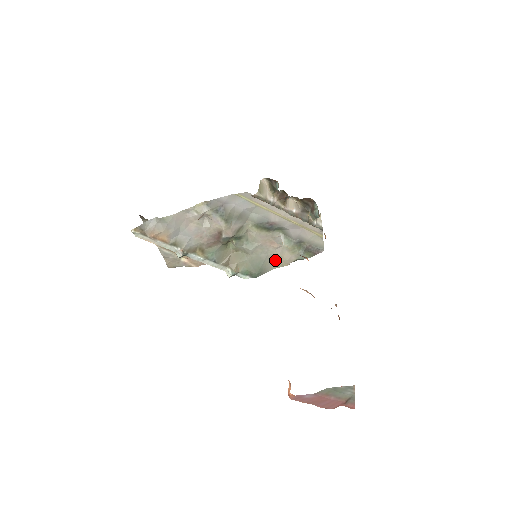
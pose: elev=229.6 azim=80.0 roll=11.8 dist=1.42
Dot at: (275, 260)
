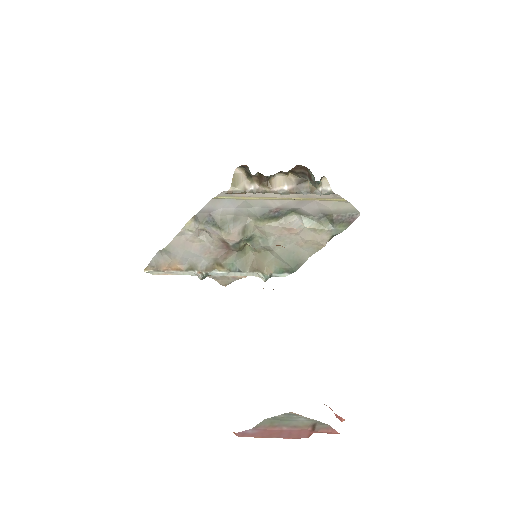
Dot at: (306, 246)
